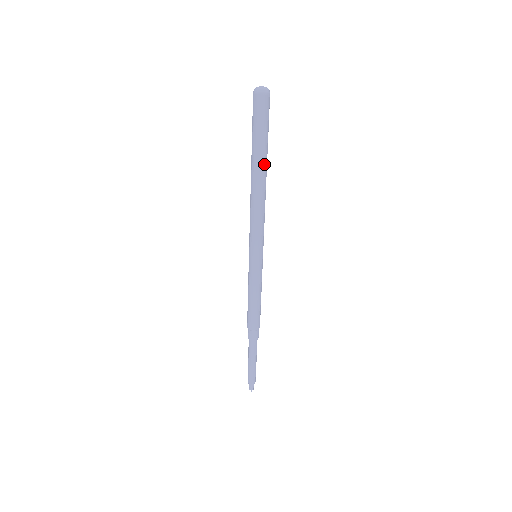
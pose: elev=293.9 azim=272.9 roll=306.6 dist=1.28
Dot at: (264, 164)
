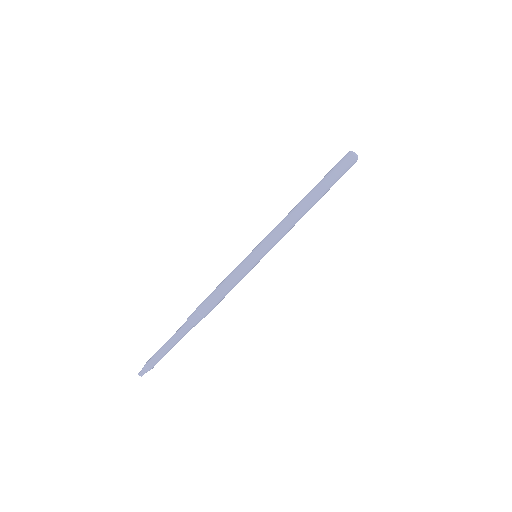
Dot at: (319, 196)
